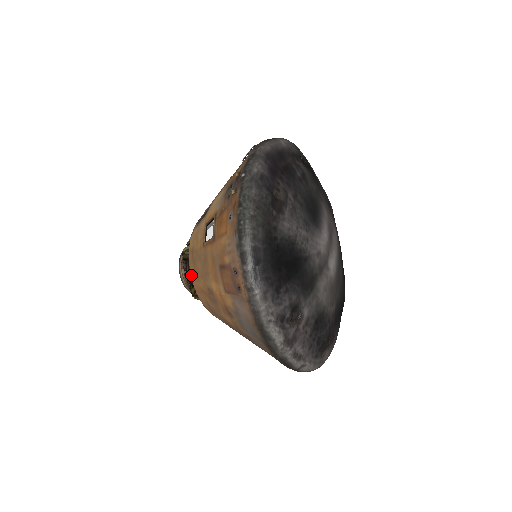
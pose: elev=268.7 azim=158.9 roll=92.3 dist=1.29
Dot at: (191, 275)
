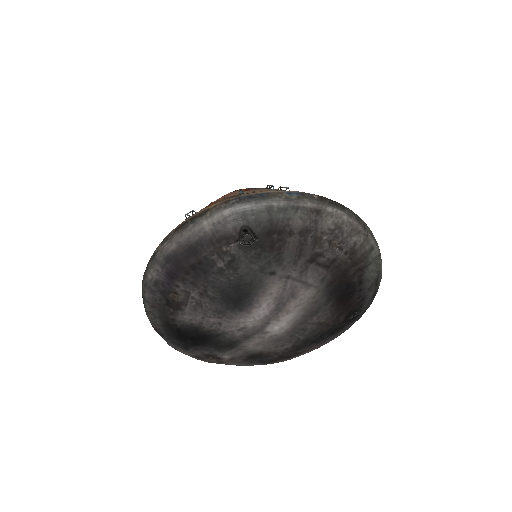
Dot at: occluded
